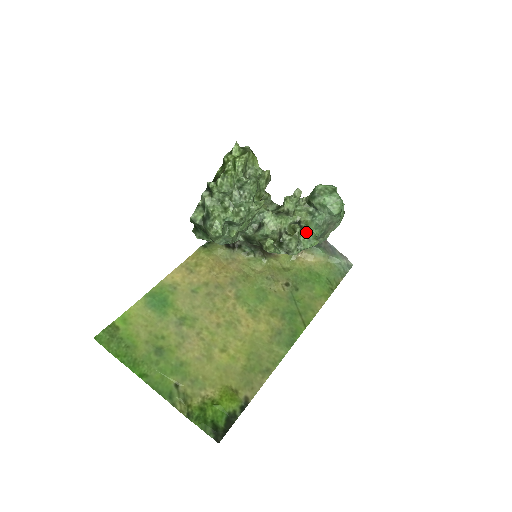
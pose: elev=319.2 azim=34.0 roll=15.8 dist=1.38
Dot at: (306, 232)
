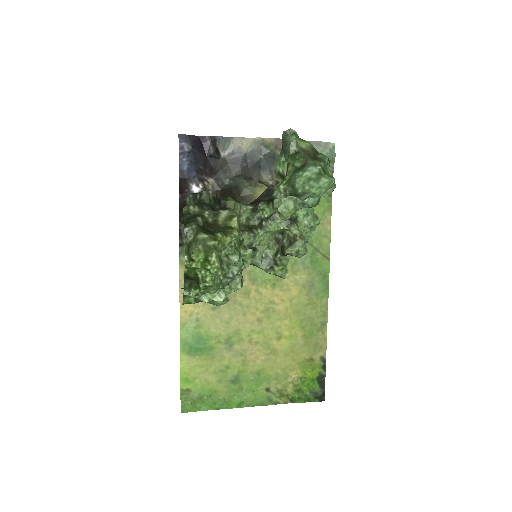
Dot at: (302, 219)
